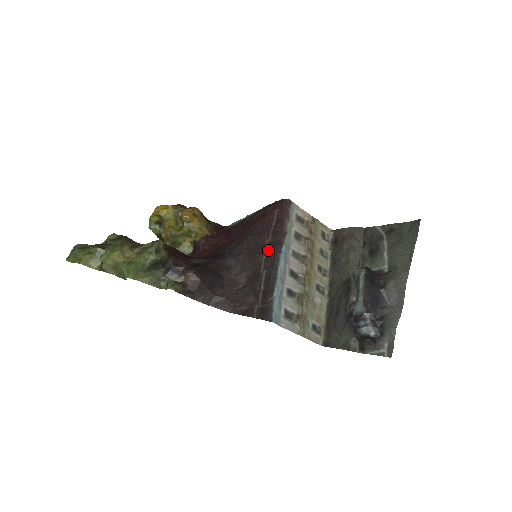
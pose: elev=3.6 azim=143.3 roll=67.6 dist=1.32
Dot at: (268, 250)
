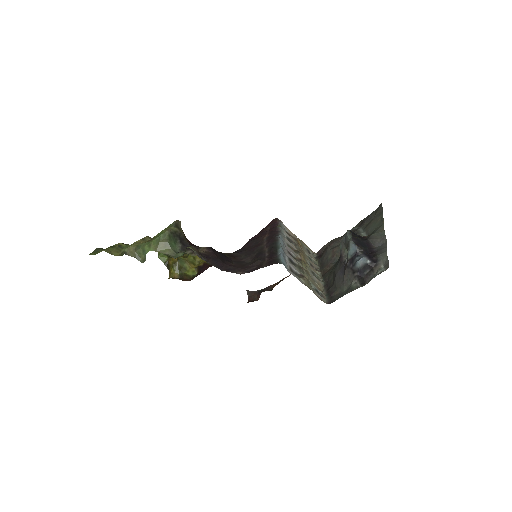
Dot at: (267, 240)
